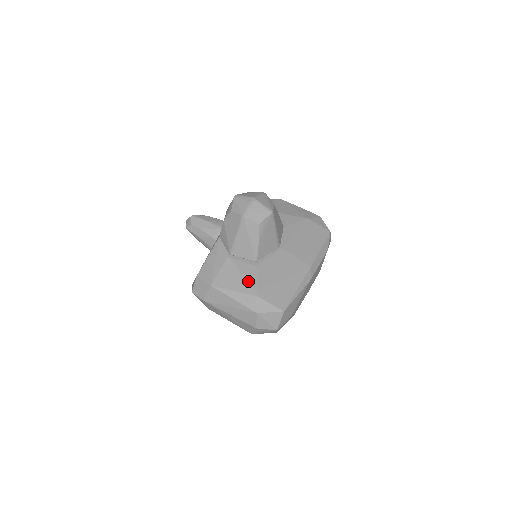
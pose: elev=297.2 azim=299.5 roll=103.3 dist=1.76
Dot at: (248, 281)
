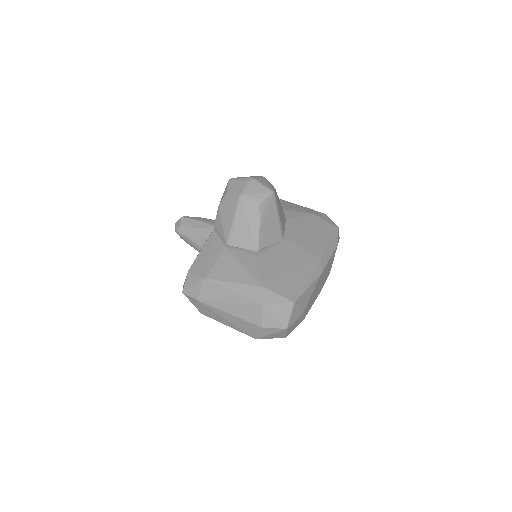
Dot at: (249, 271)
